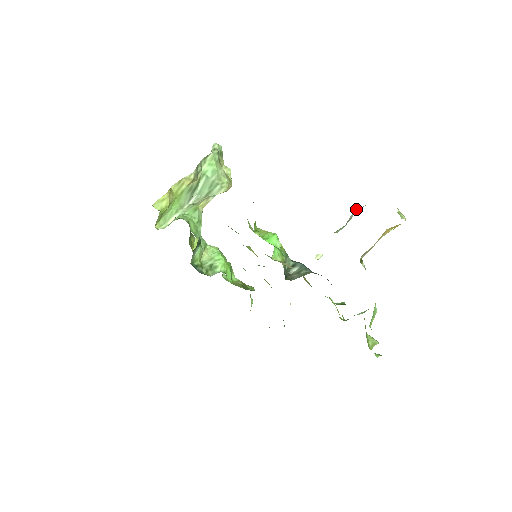
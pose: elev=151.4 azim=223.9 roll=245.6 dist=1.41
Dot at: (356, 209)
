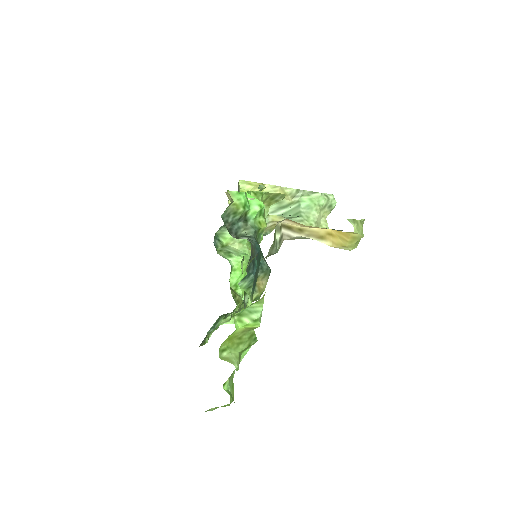
Dot at: occluded
